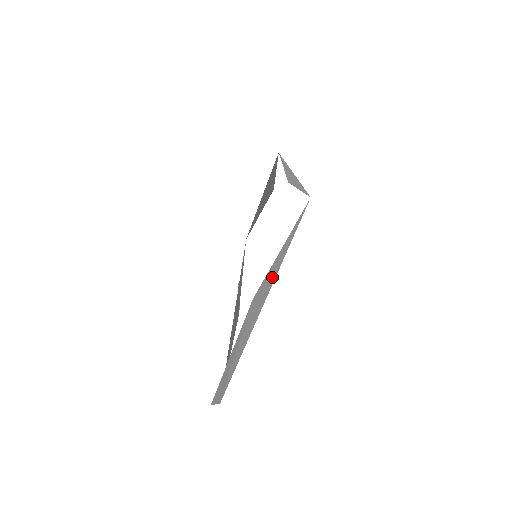
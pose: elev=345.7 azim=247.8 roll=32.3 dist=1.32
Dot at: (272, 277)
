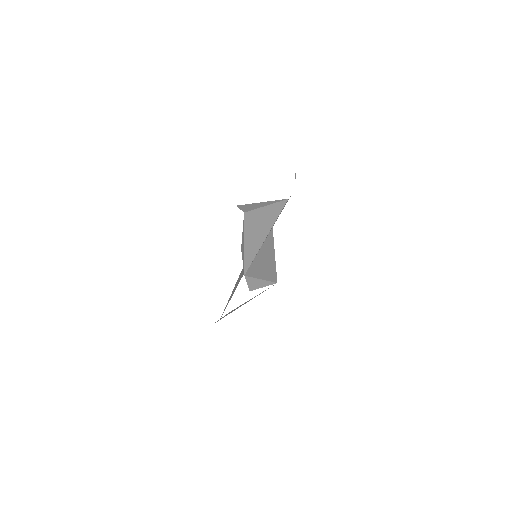
Dot at: occluded
